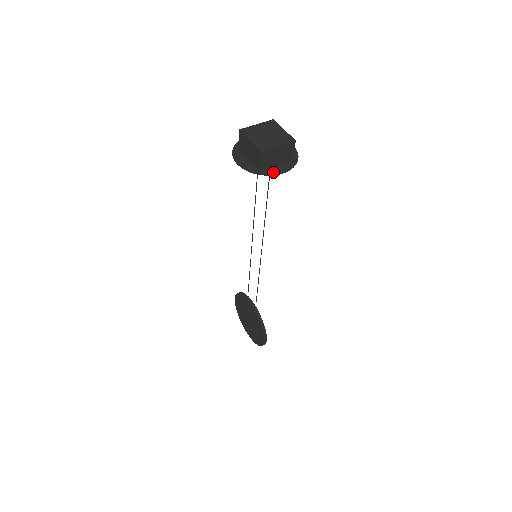
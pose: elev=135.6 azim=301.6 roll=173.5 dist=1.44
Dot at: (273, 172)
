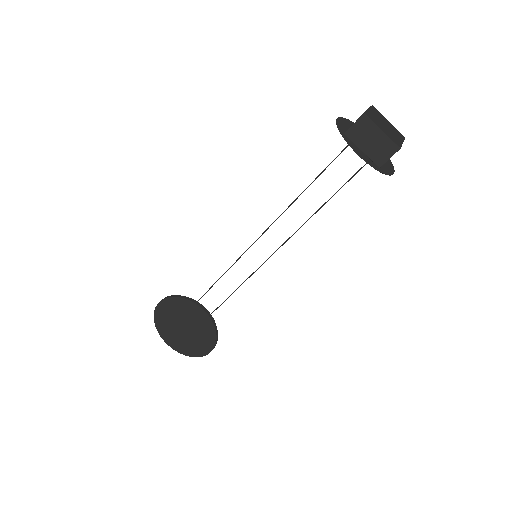
Dot at: (388, 171)
